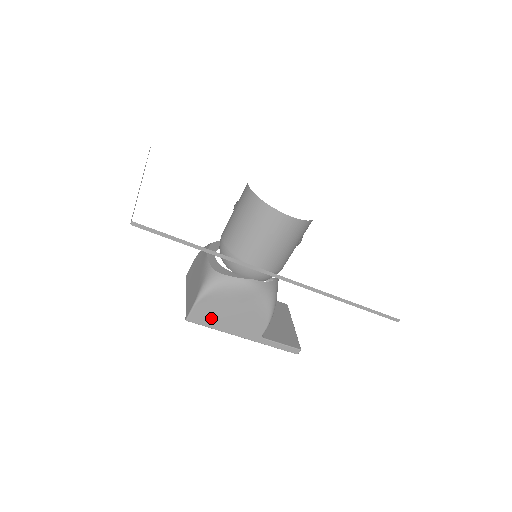
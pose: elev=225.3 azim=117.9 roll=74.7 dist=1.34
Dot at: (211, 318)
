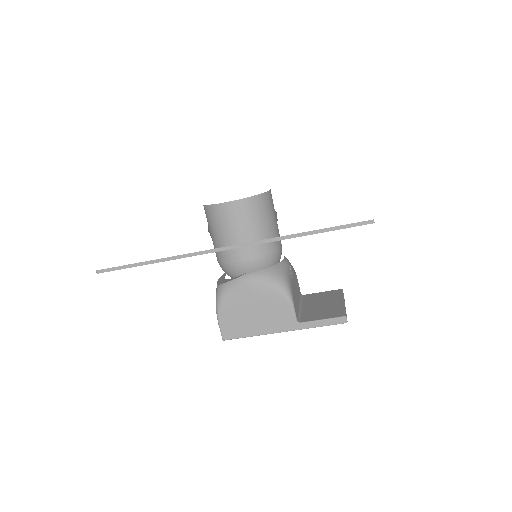
Dot at: (240, 327)
